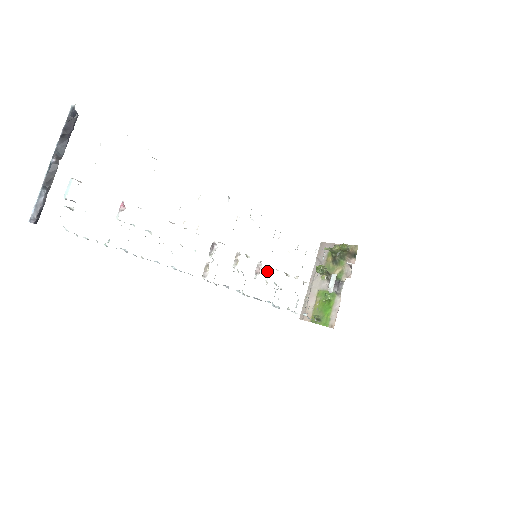
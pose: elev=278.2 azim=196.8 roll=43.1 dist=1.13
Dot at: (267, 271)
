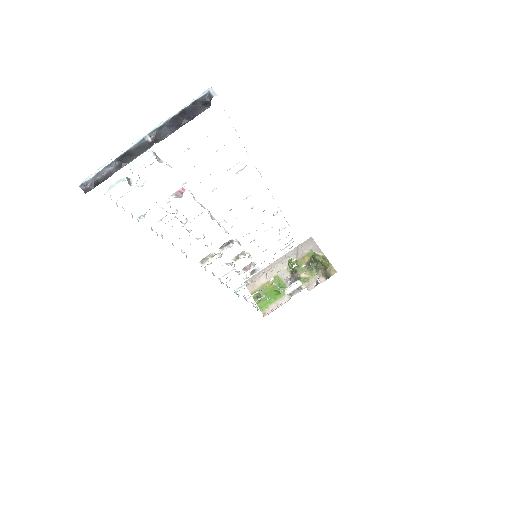
Dot at: (254, 269)
